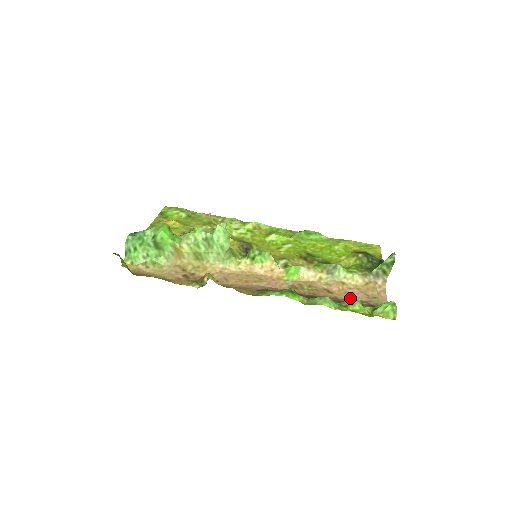
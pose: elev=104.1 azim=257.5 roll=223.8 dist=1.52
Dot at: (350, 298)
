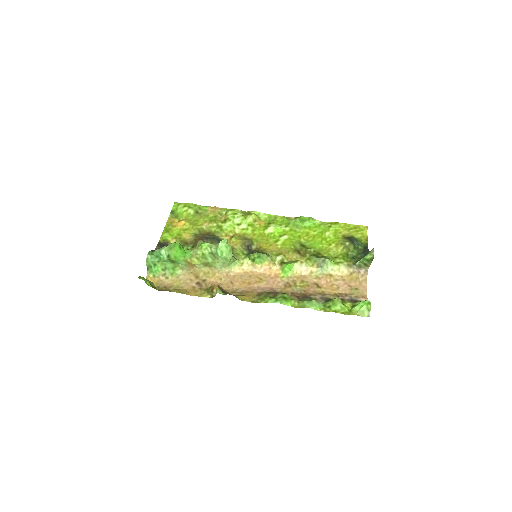
Dot at: (335, 291)
